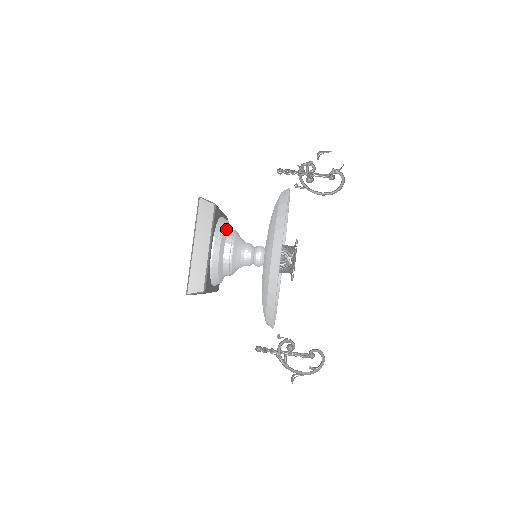
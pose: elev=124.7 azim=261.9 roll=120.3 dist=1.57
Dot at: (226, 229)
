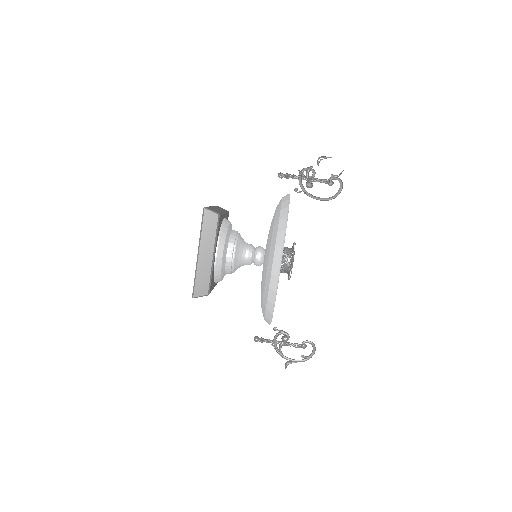
Dot at: (228, 233)
